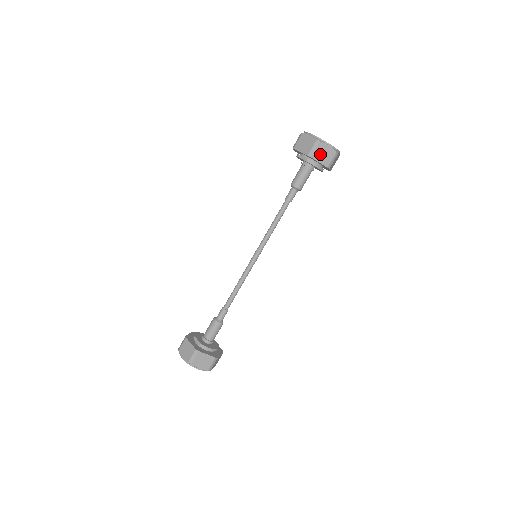
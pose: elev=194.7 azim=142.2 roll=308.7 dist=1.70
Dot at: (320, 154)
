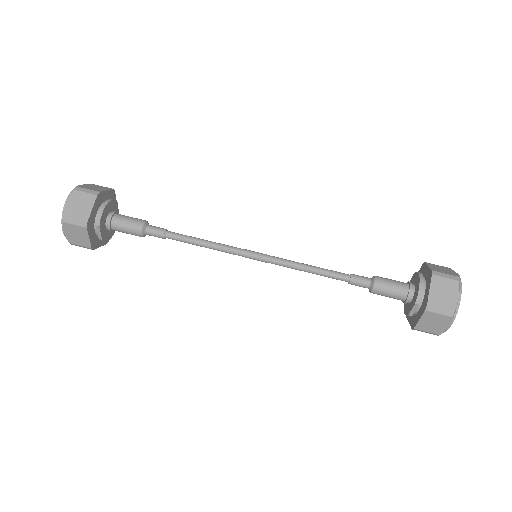
Dot at: occluded
